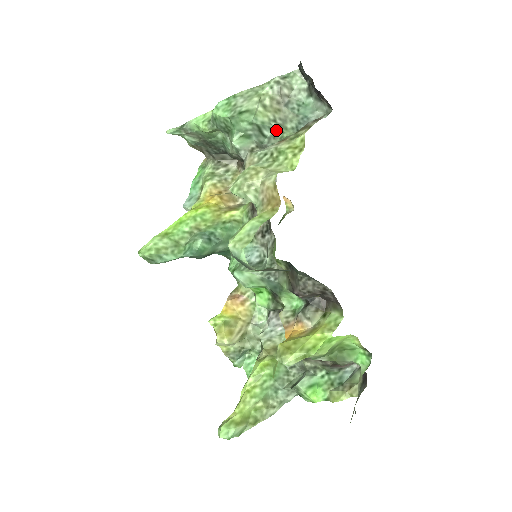
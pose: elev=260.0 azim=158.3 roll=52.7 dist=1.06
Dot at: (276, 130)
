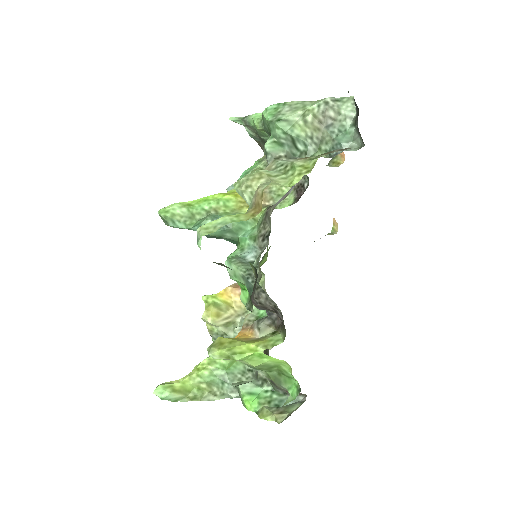
Dot at: (310, 147)
